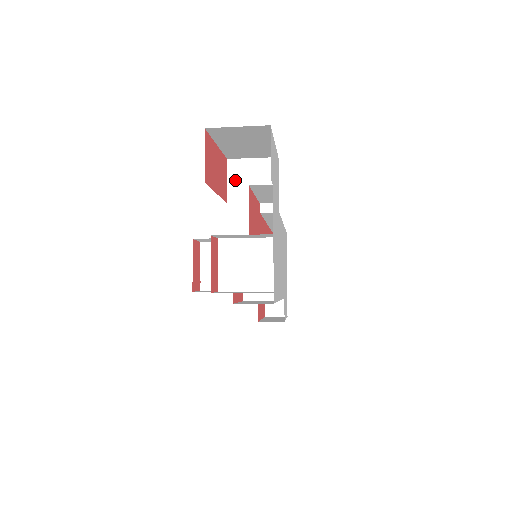
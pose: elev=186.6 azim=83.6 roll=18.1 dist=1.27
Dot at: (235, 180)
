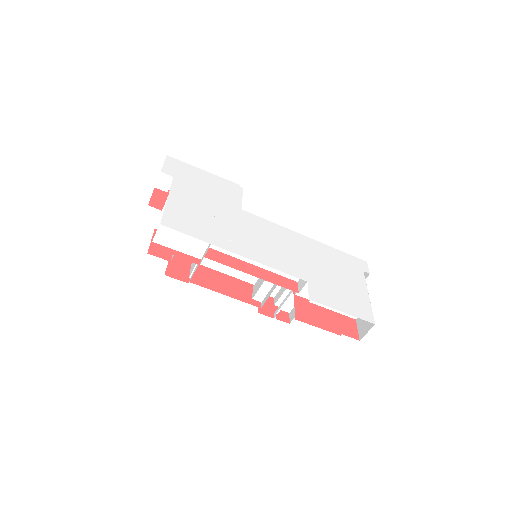
Dot at: occluded
